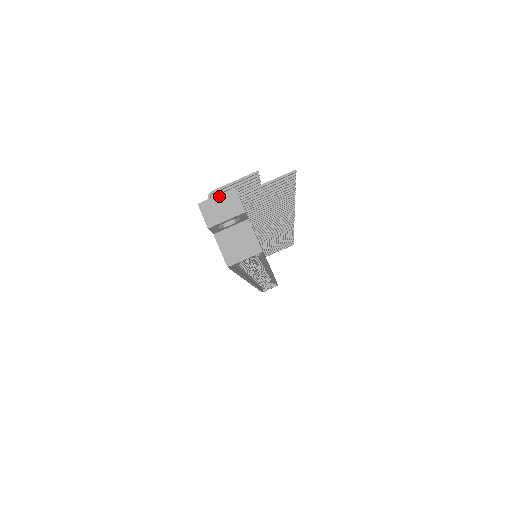
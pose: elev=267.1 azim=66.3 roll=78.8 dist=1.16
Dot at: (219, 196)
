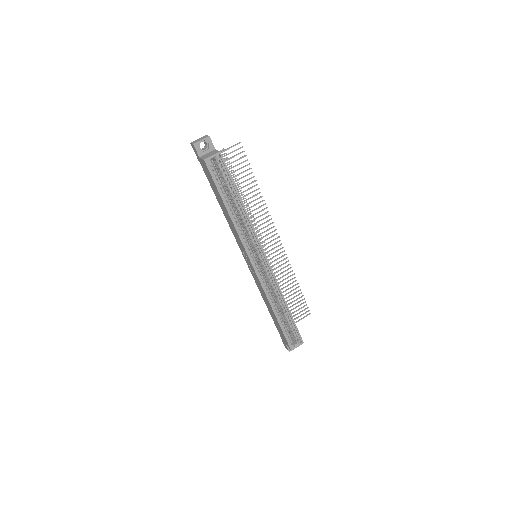
Dot at: (199, 138)
